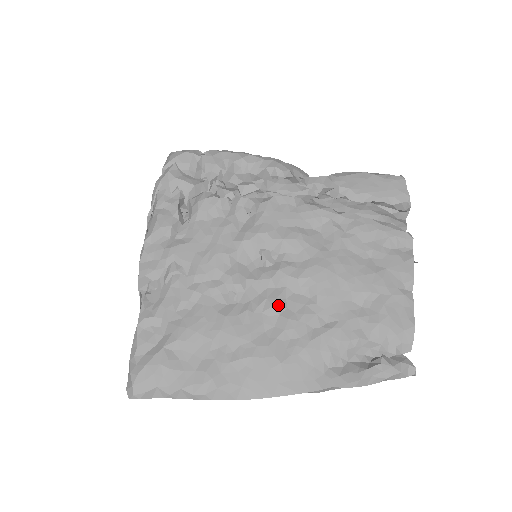
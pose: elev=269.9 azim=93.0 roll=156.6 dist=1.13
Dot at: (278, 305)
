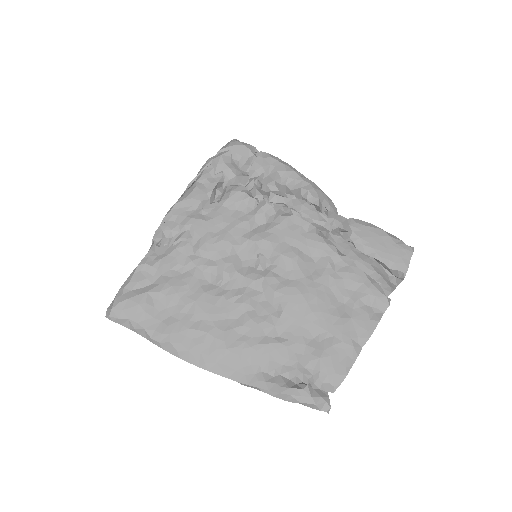
Dot at: (249, 304)
